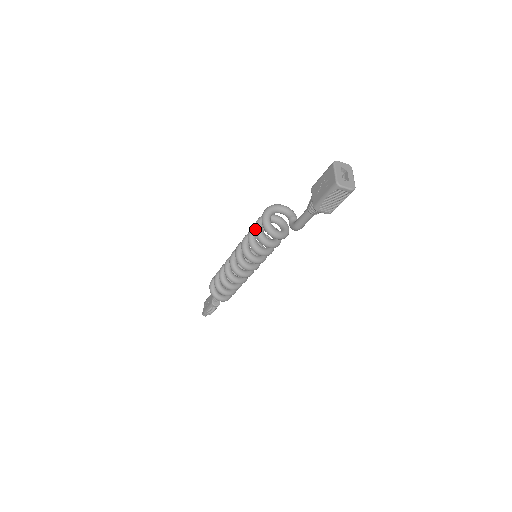
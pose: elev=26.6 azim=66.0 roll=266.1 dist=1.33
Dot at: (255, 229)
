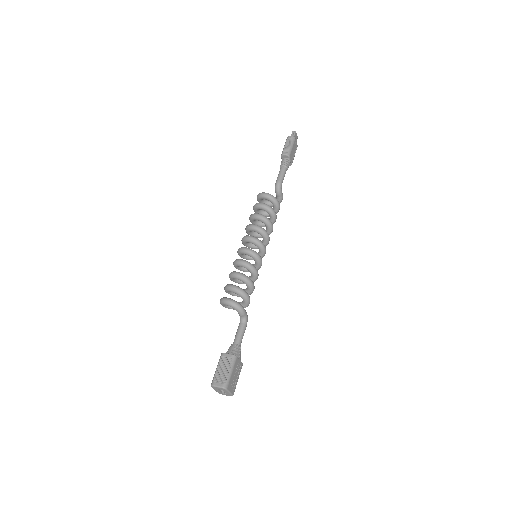
Dot at: occluded
